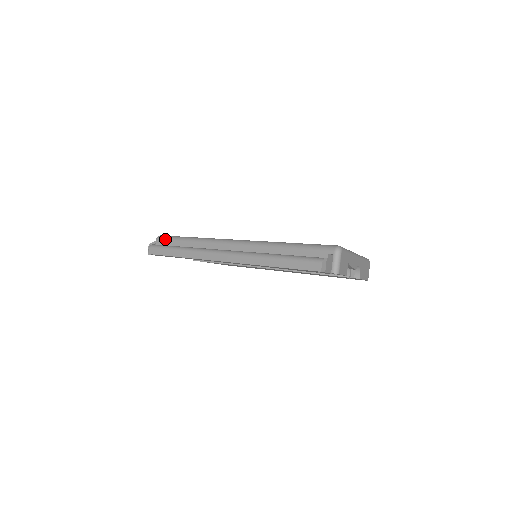
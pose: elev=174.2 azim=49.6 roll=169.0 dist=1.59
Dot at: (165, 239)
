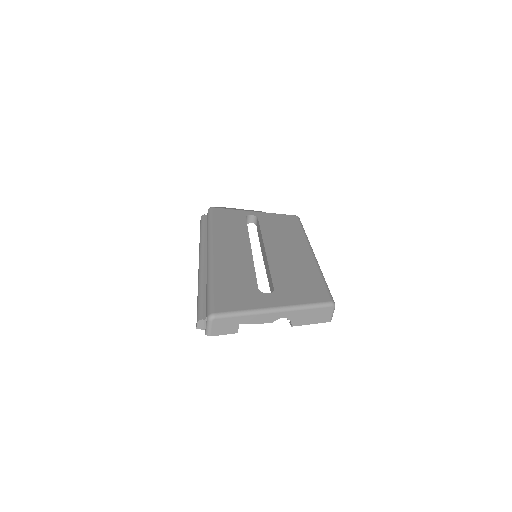
Dot at: (207, 215)
